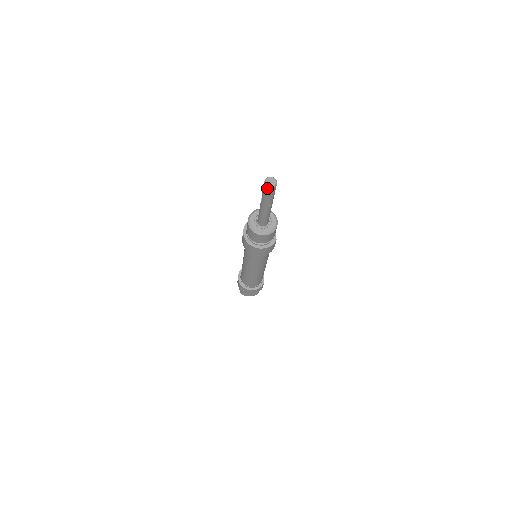
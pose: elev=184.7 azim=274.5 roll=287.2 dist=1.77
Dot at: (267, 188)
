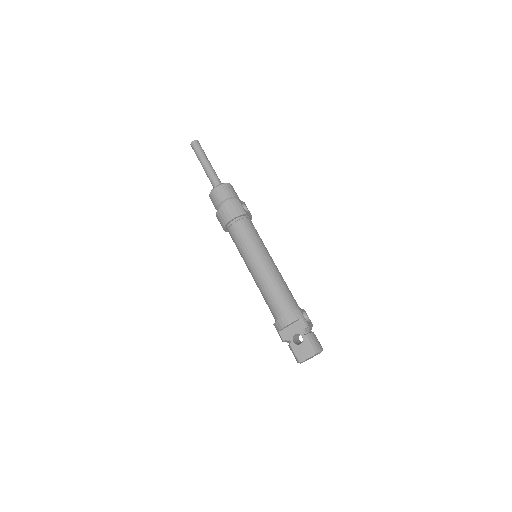
Dot at: (192, 145)
